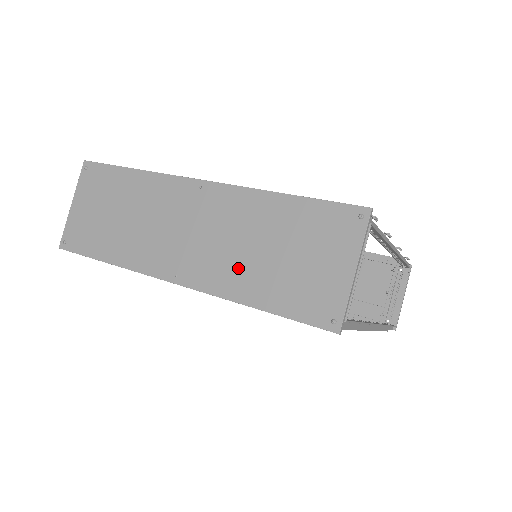
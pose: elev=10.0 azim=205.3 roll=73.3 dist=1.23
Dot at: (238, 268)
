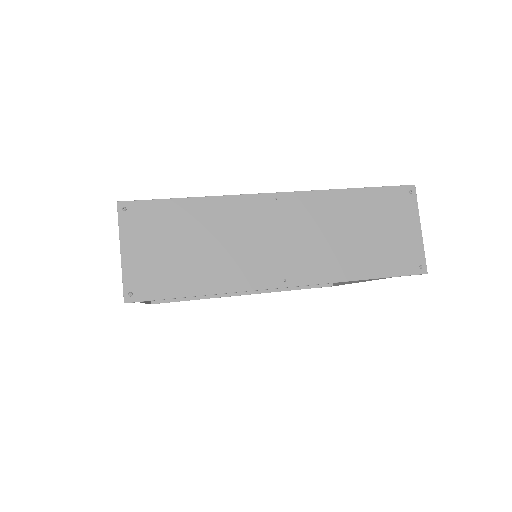
Dot at: (338, 255)
